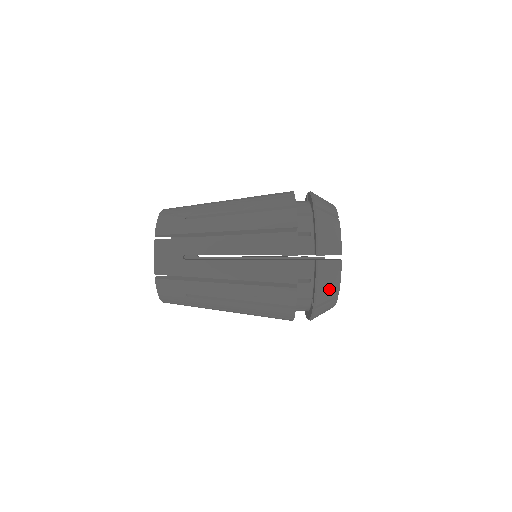
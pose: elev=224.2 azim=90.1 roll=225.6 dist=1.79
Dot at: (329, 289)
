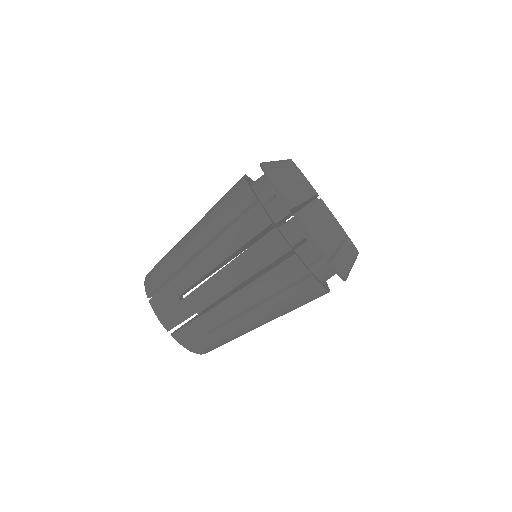
Dot at: (296, 188)
